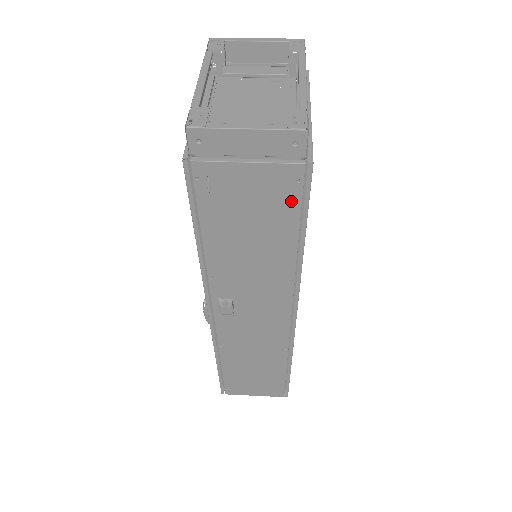
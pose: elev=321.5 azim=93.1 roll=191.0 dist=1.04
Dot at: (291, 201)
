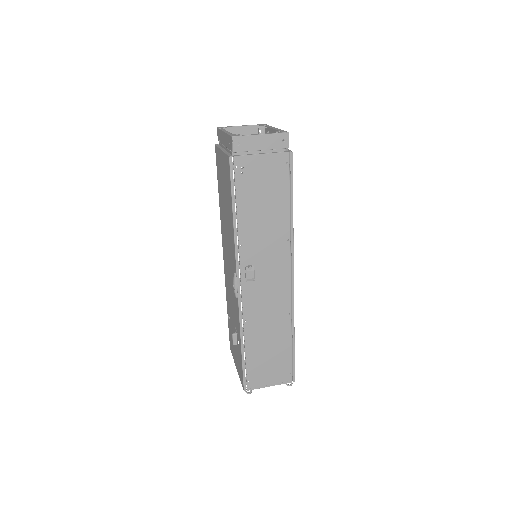
Dot at: (284, 177)
